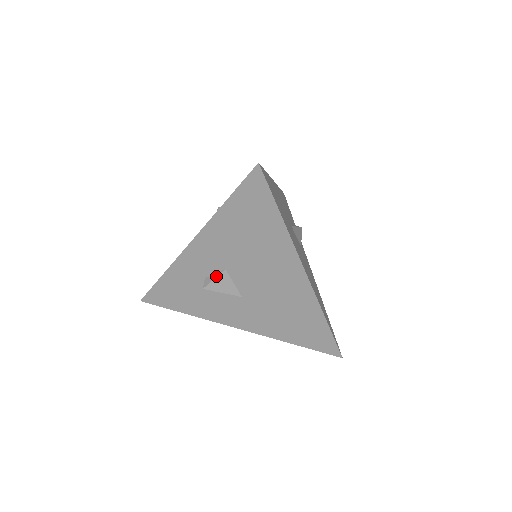
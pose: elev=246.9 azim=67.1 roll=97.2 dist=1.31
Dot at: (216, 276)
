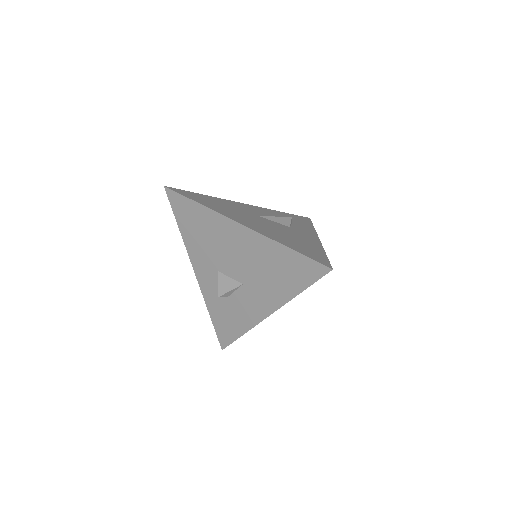
Dot at: (218, 281)
